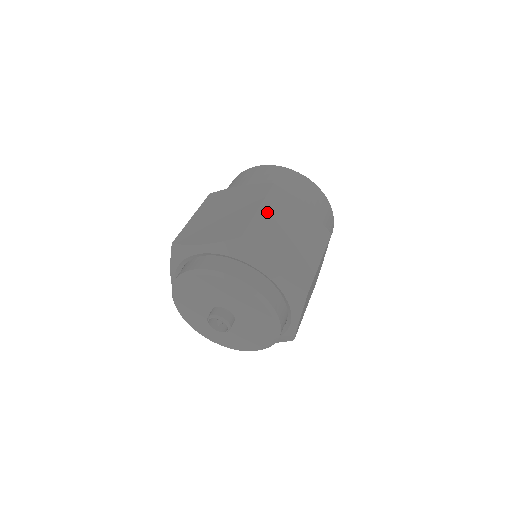
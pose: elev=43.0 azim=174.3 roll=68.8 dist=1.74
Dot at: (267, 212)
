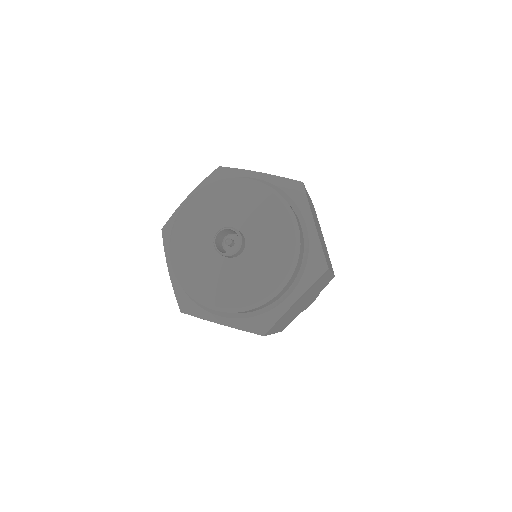
Dot at: occluded
